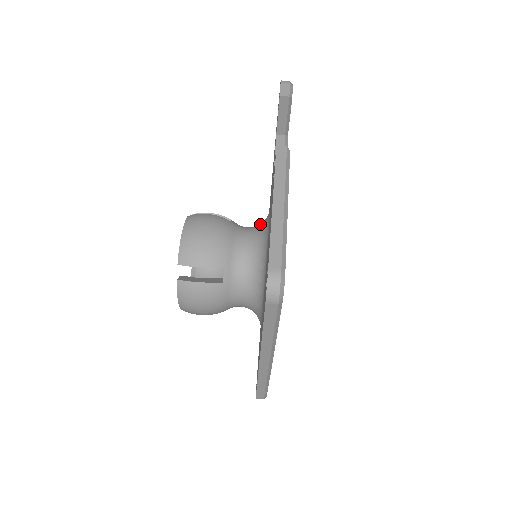
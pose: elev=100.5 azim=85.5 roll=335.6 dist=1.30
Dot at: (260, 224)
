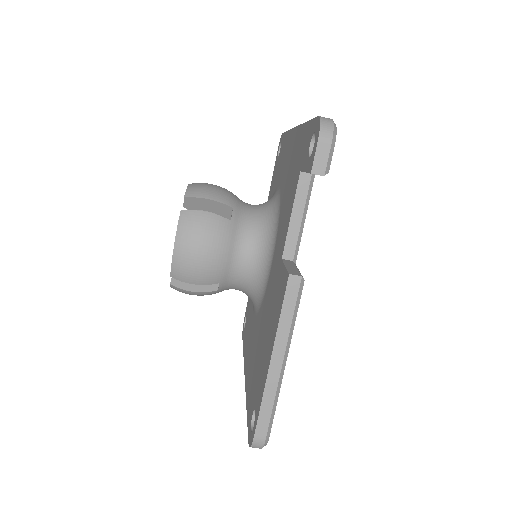
Dot at: (265, 225)
